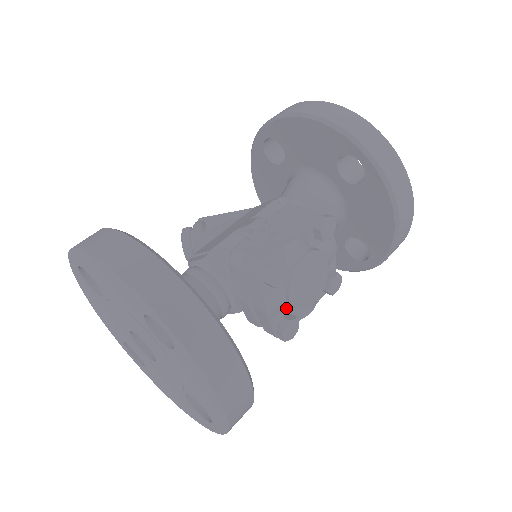
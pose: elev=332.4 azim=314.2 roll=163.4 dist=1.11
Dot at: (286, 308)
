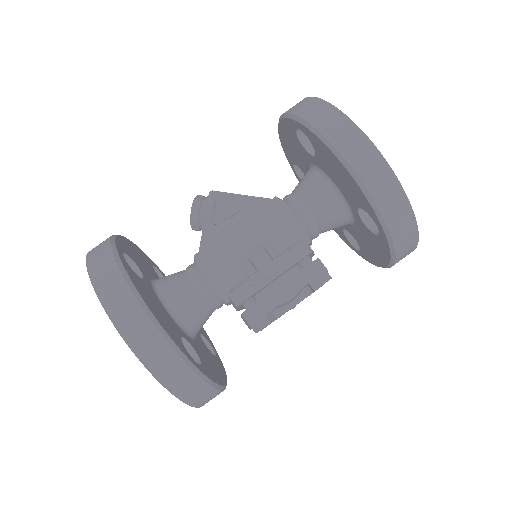
Dot at: occluded
